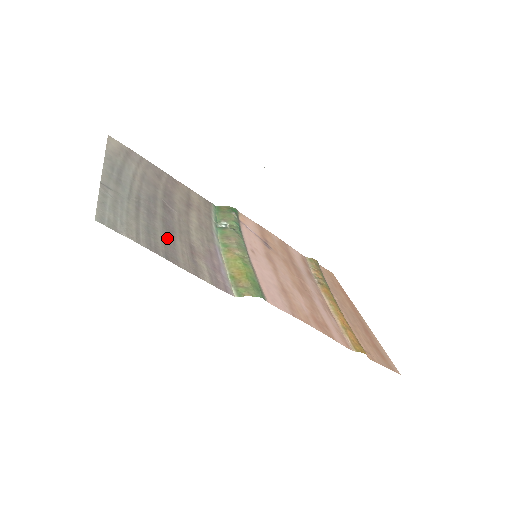
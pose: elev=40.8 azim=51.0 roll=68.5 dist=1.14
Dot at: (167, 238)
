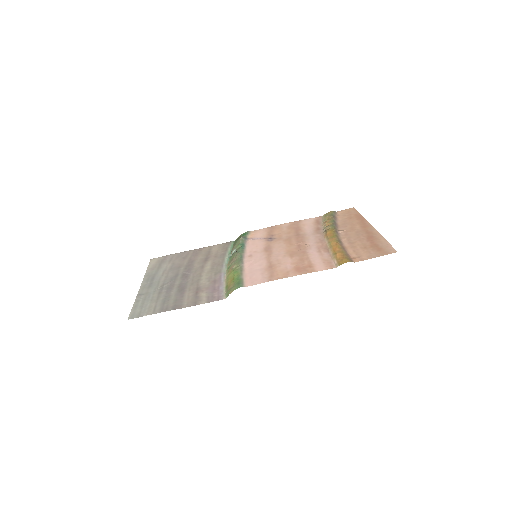
Dot at: (178, 296)
